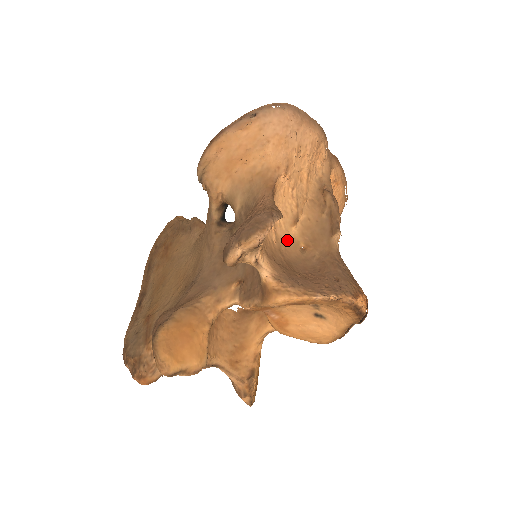
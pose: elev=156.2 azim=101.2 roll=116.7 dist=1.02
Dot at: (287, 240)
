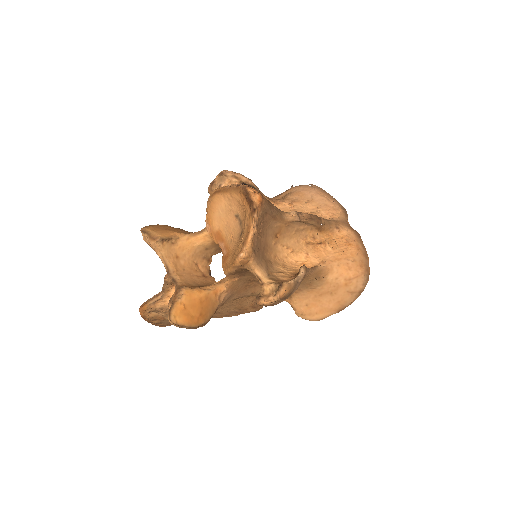
Dot at: occluded
